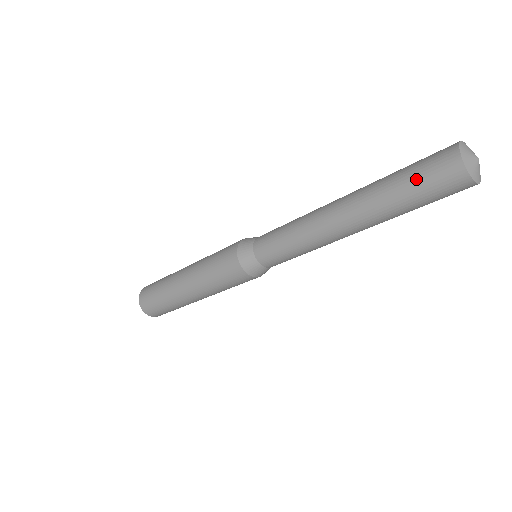
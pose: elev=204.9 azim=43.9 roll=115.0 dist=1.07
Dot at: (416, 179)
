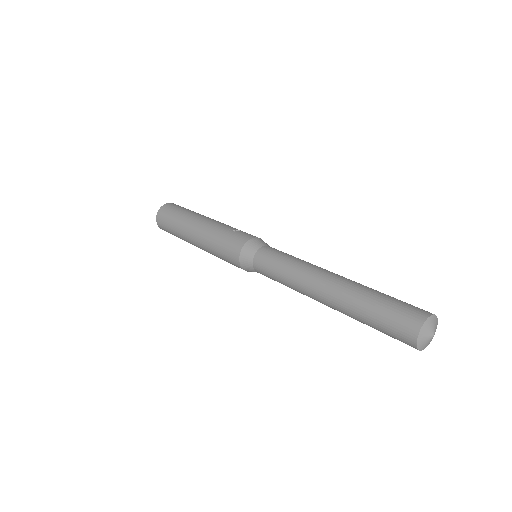
Dot at: occluded
